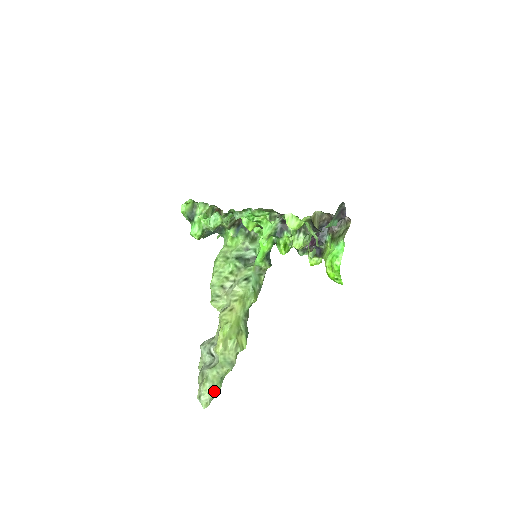
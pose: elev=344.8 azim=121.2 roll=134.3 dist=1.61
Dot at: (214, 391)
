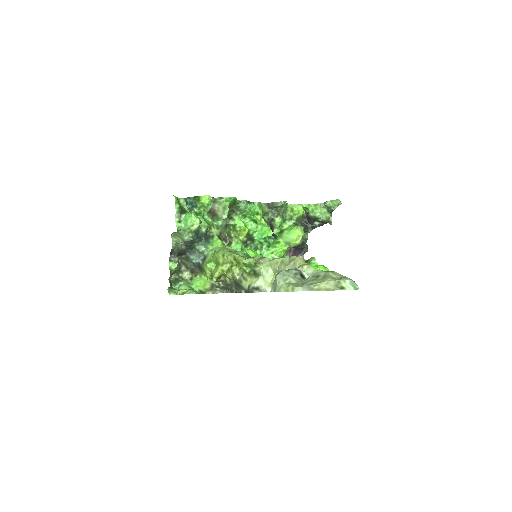
Dot at: occluded
